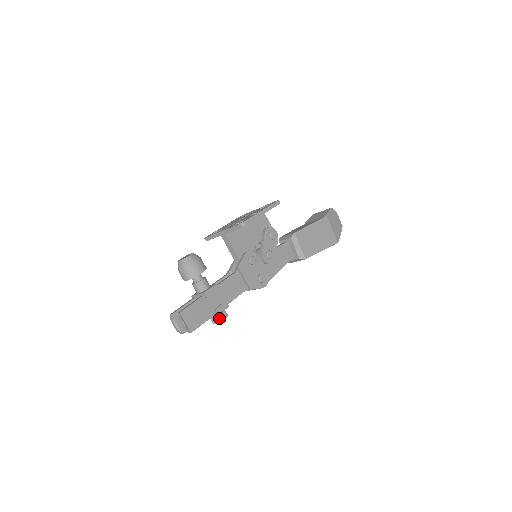
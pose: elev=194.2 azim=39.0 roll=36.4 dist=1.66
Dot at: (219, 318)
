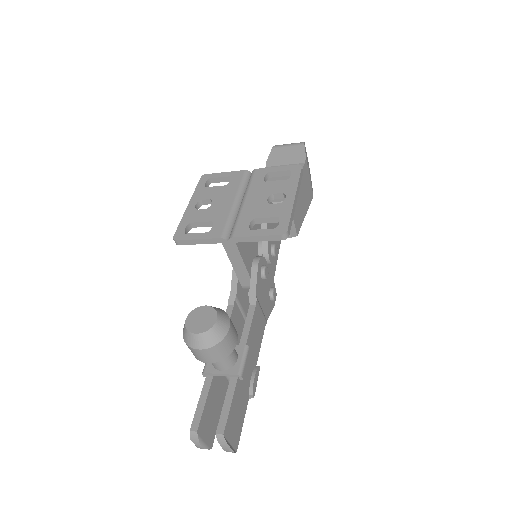
Dot at: occluded
